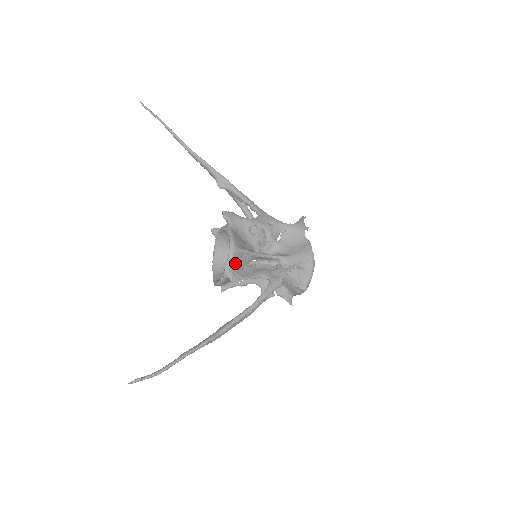
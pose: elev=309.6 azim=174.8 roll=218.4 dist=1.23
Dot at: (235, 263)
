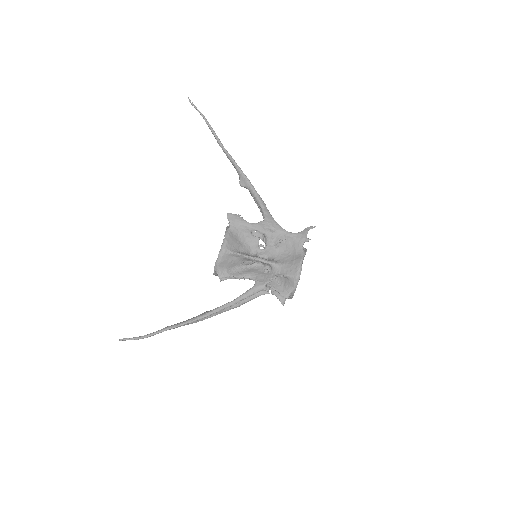
Dot at: (224, 263)
